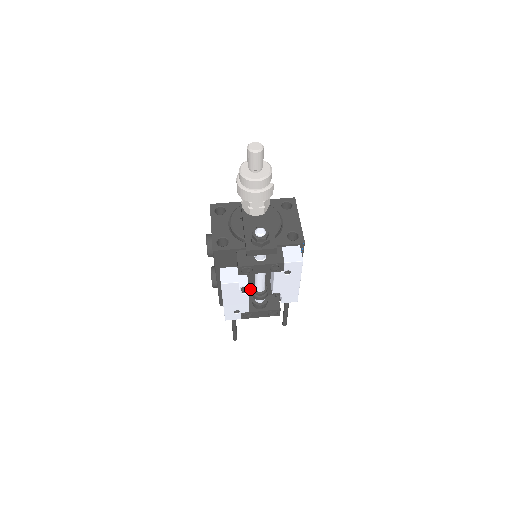
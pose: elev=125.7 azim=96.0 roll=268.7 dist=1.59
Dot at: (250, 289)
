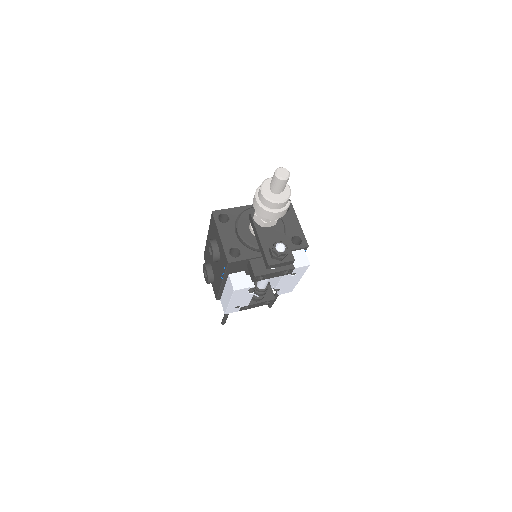
Dot at: occluded
